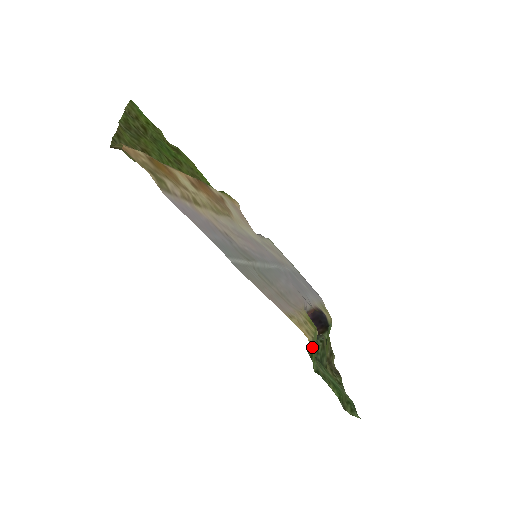
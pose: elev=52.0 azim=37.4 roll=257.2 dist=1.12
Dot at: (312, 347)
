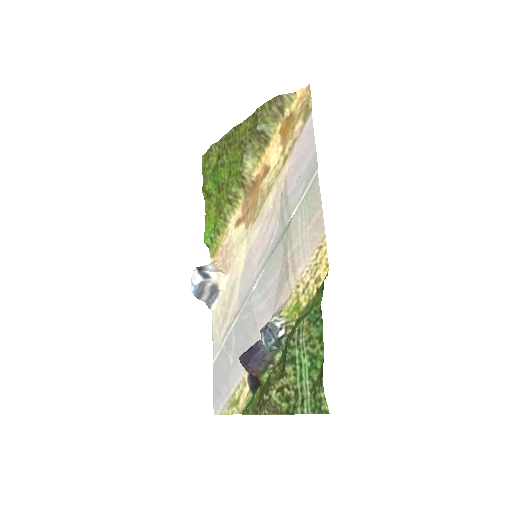
Dot at: (321, 289)
